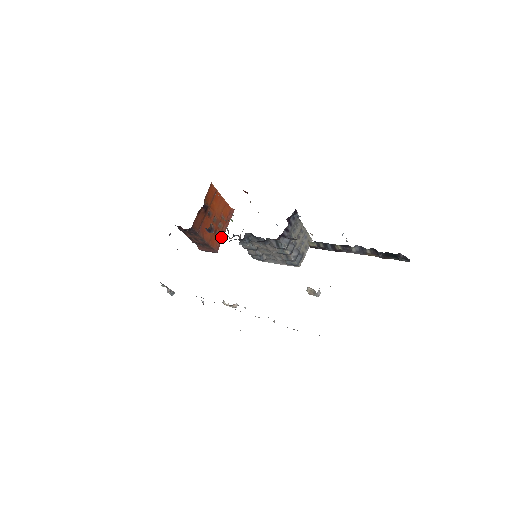
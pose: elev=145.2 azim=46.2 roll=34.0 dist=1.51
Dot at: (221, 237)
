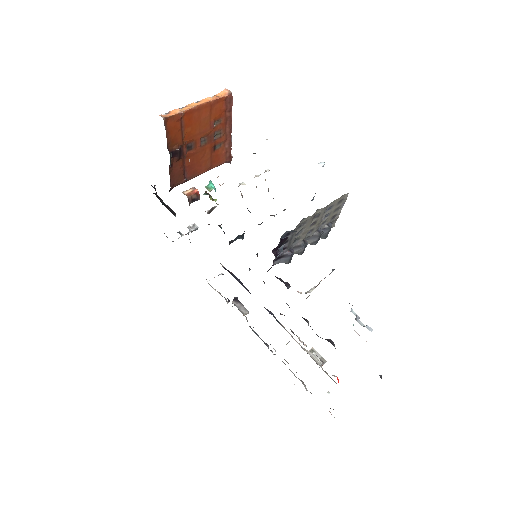
Dot at: (228, 143)
